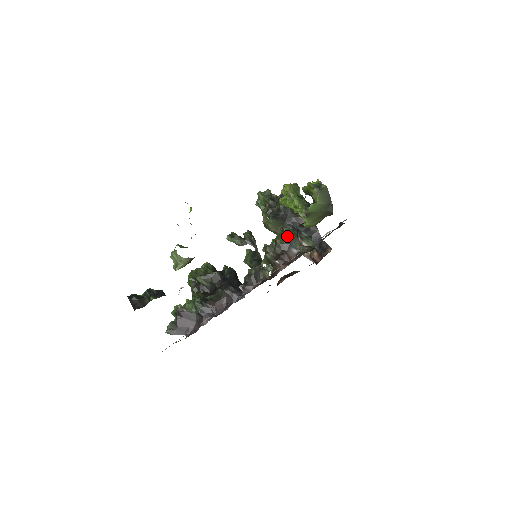
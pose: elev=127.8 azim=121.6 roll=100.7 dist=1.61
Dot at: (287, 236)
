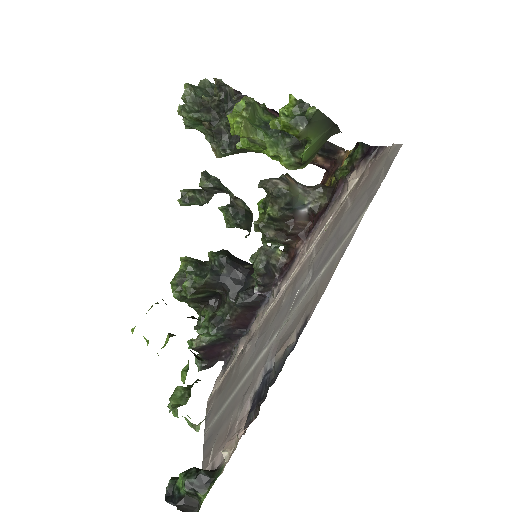
Dot at: (283, 202)
